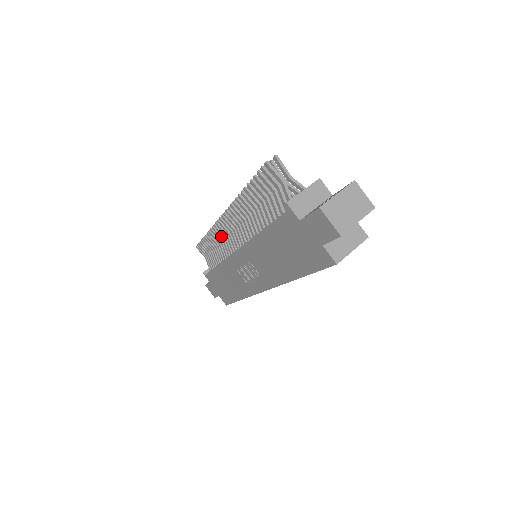
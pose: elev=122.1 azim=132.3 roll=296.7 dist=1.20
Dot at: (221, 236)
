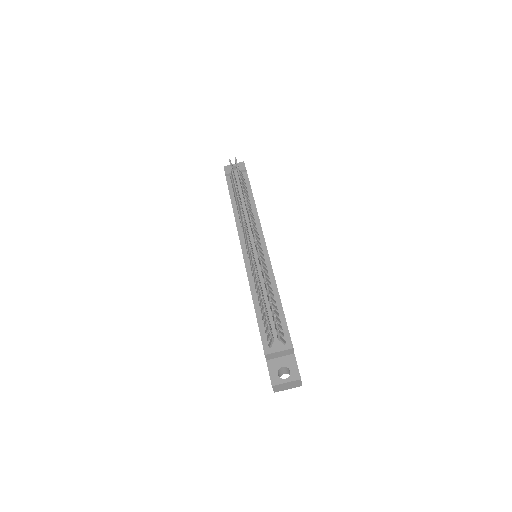
Dot at: occluded
